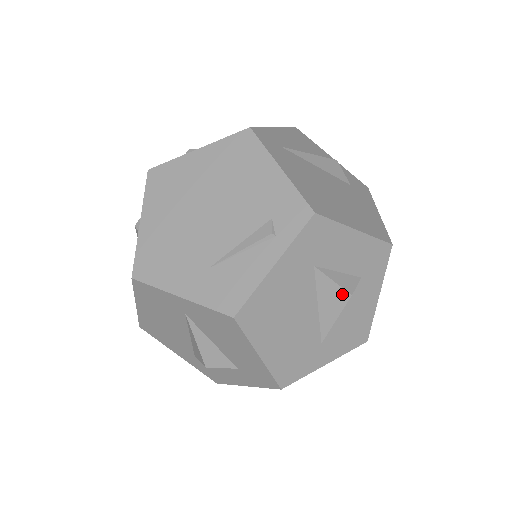
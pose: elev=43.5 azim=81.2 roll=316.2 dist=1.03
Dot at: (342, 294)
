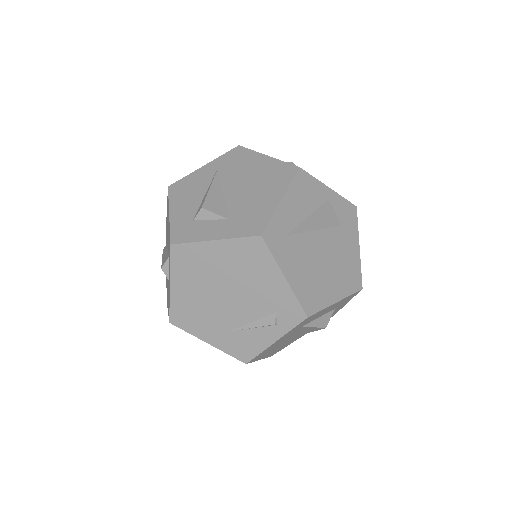
Dot at: (319, 328)
